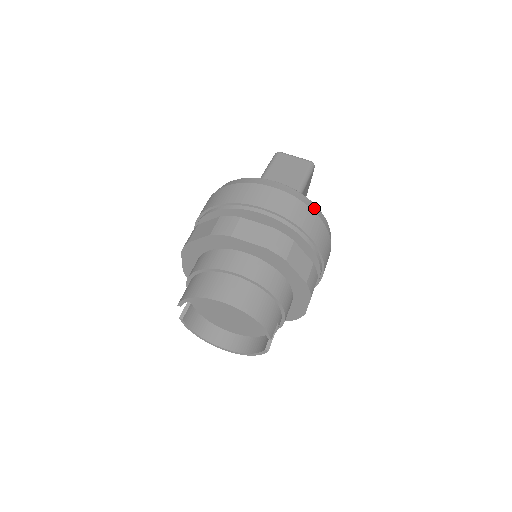
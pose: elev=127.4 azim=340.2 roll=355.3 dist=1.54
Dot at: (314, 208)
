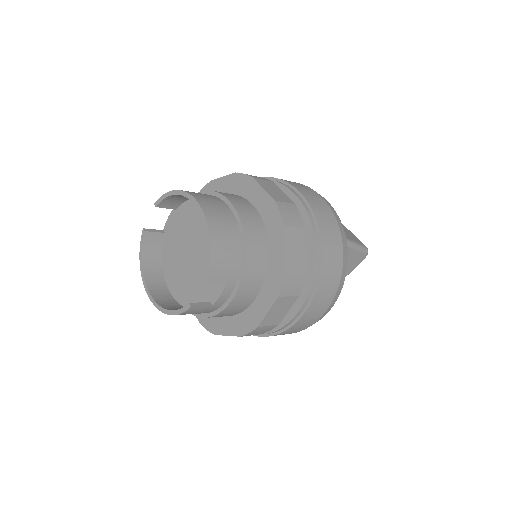
Dot at: (344, 239)
